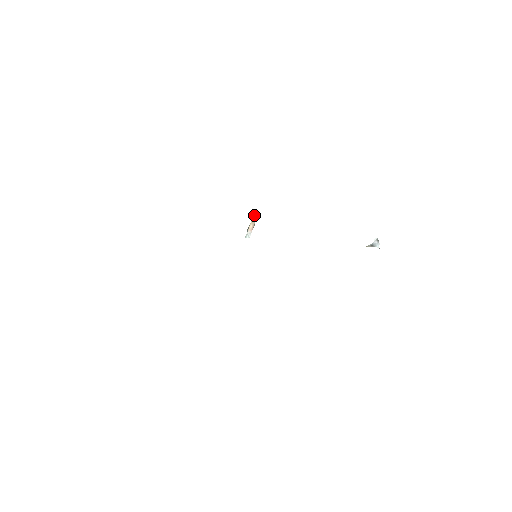
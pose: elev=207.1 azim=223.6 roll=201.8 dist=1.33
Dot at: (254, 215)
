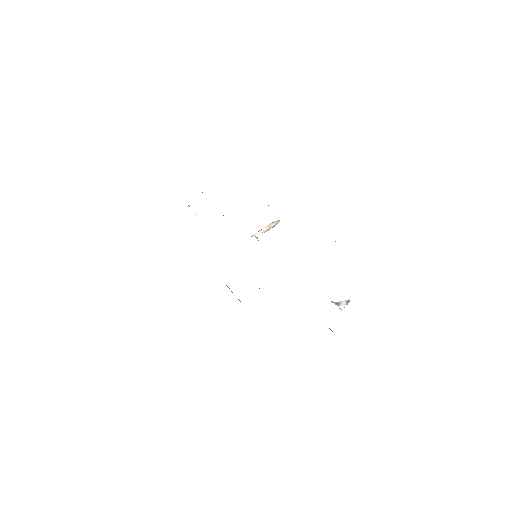
Dot at: (275, 221)
